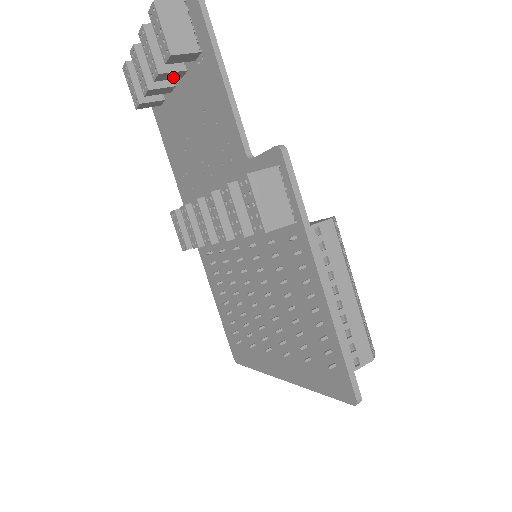
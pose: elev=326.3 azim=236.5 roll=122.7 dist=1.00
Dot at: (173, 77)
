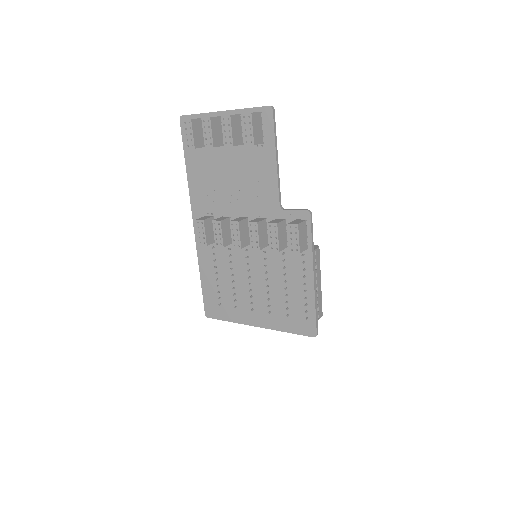
Dot at: occluded
